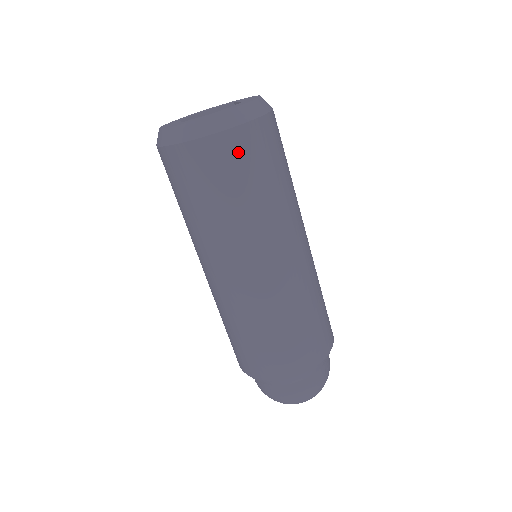
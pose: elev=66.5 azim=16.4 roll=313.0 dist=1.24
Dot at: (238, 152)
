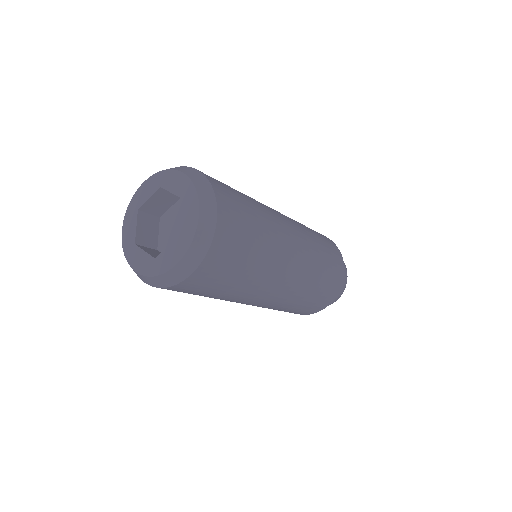
Dot at: (183, 290)
